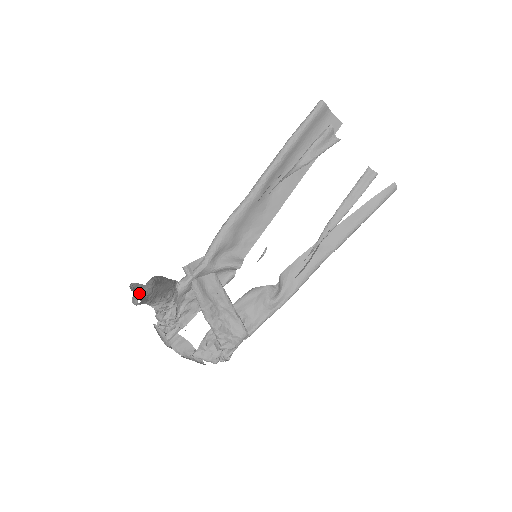
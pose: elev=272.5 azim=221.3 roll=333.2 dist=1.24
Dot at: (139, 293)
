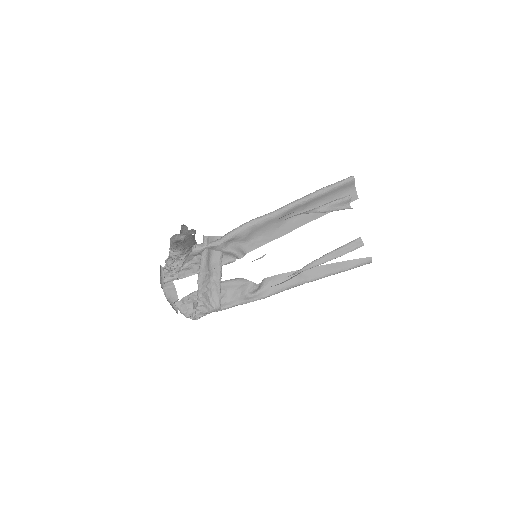
Dot at: occluded
